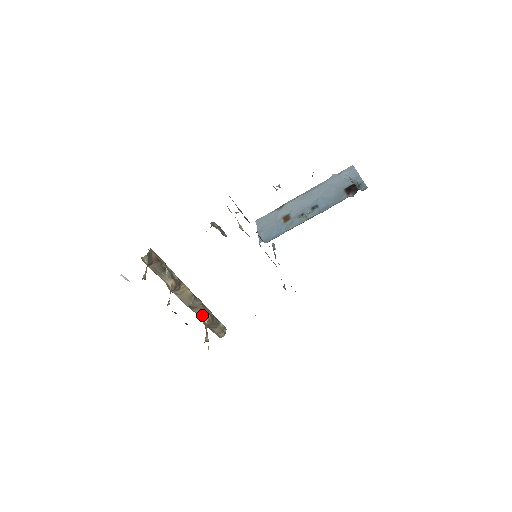
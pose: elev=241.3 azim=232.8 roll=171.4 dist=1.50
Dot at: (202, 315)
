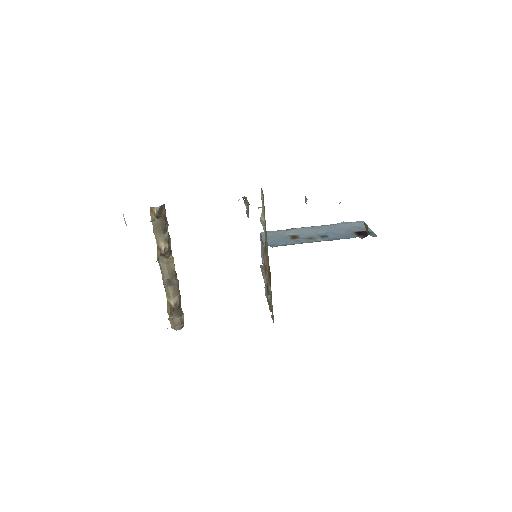
Dot at: (173, 296)
